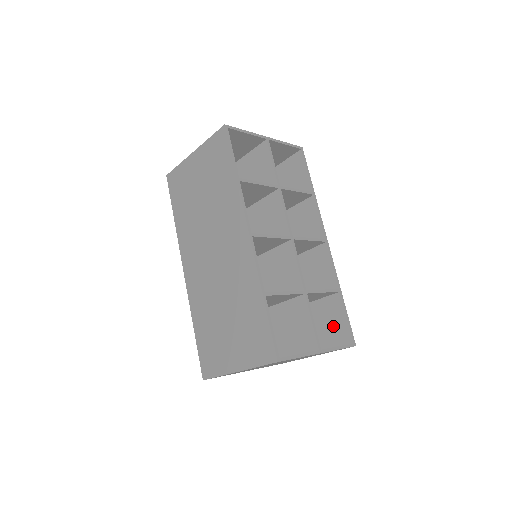
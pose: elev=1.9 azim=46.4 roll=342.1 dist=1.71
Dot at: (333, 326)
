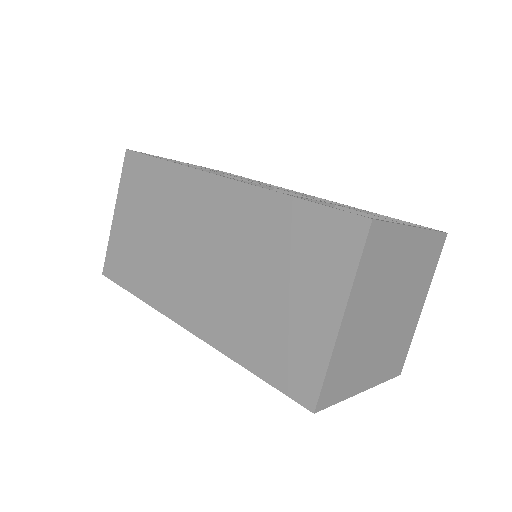
Dot at: occluded
